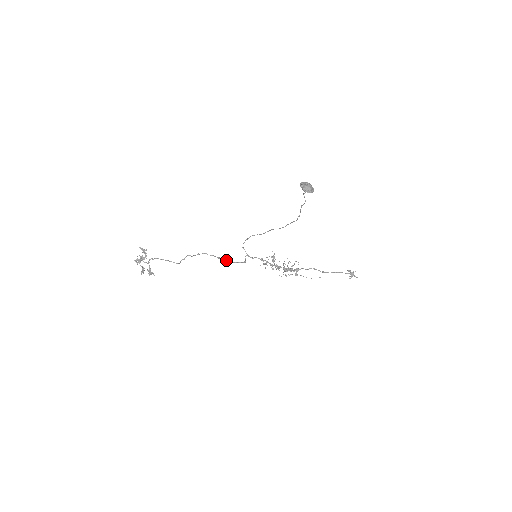
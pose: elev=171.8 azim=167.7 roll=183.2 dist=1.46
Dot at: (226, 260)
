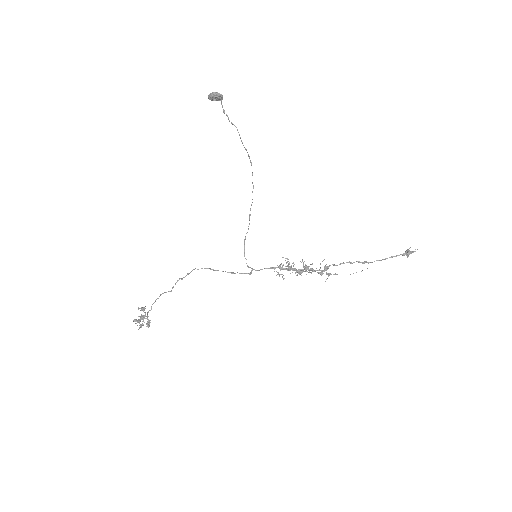
Dot at: (222, 271)
